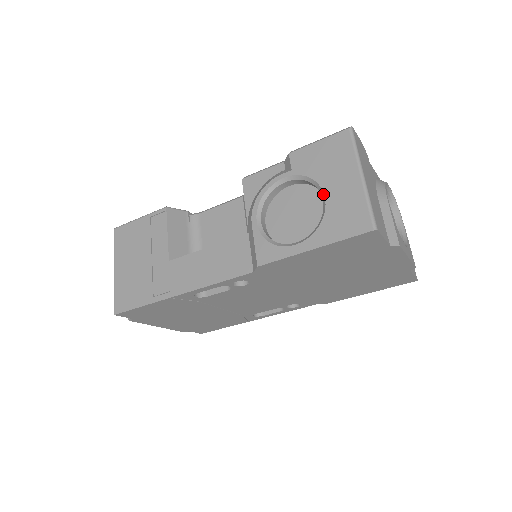
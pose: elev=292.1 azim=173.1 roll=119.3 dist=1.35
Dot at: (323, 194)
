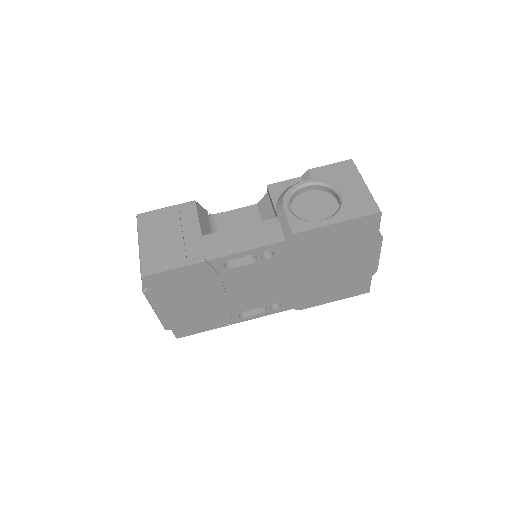
Dot at: (339, 193)
